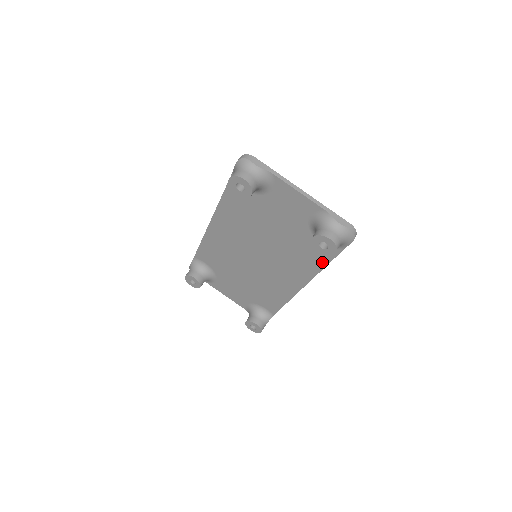
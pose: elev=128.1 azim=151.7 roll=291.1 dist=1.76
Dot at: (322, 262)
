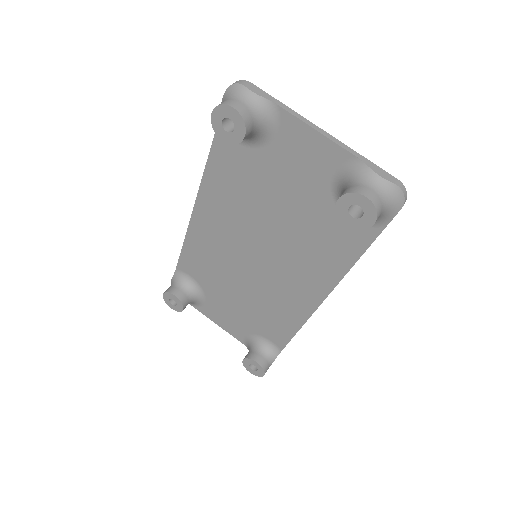
Dot at: (351, 254)
